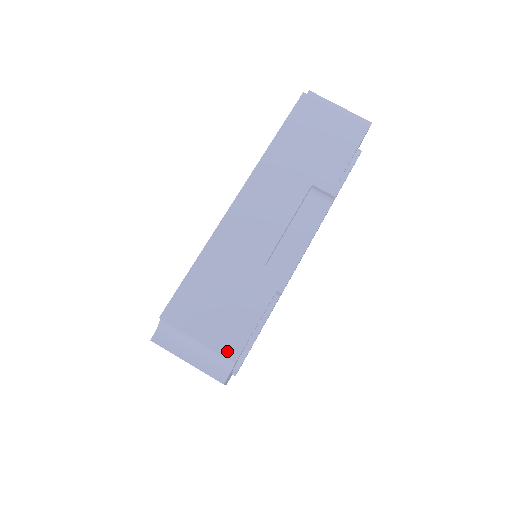
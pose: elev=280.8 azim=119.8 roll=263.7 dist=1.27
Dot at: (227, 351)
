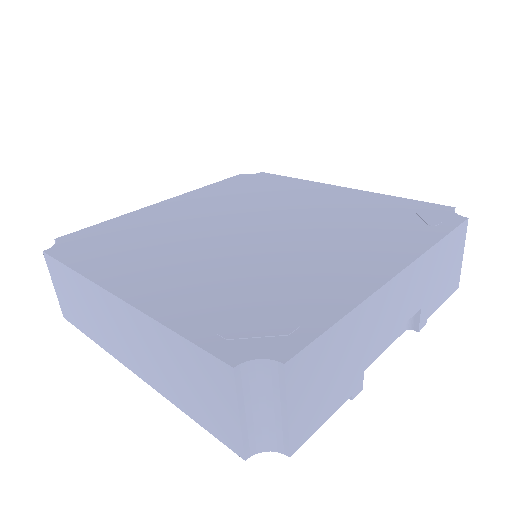
Dot at: (294, 441)
